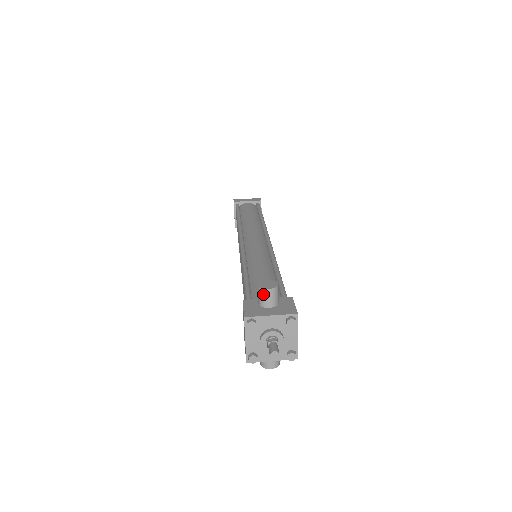
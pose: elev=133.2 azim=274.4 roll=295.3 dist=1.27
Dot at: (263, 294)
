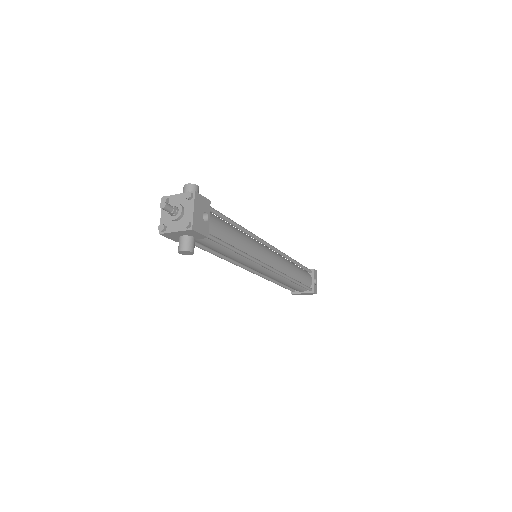
Dot at: (184, 189)
